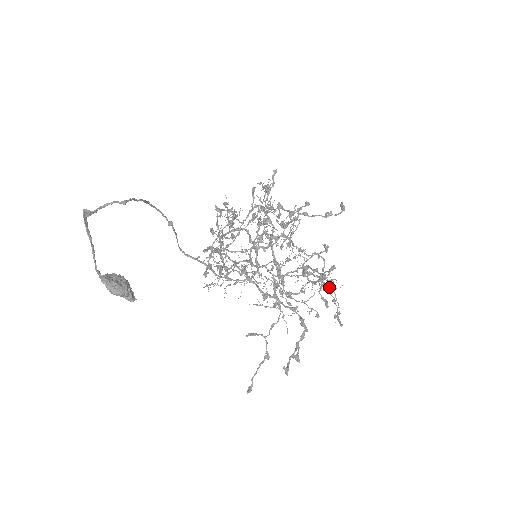
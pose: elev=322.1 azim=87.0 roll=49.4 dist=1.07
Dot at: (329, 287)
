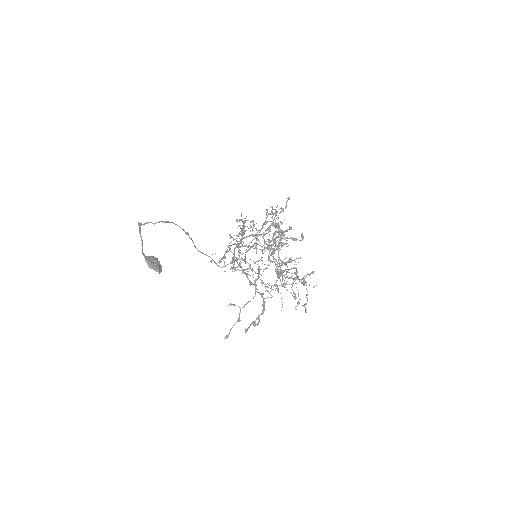
Dot at: occluded
